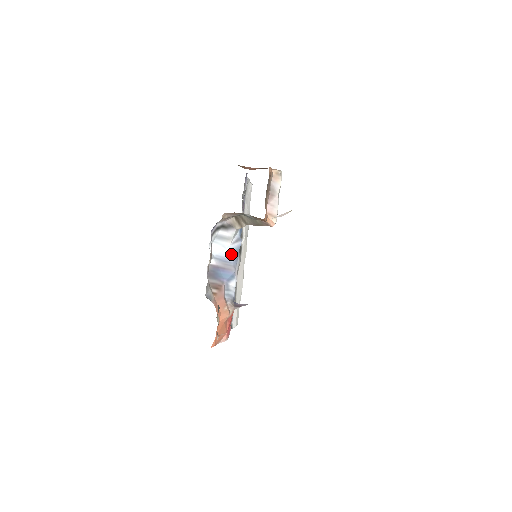
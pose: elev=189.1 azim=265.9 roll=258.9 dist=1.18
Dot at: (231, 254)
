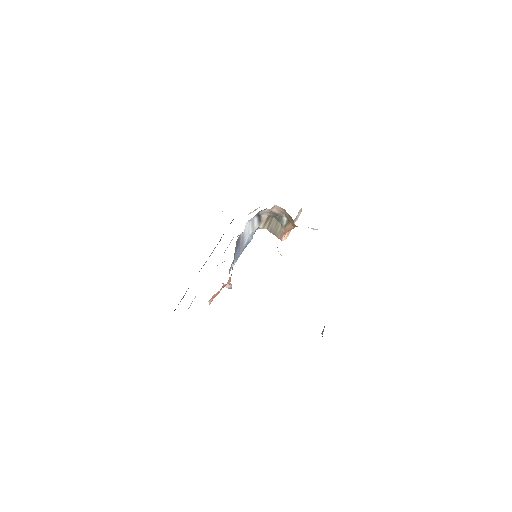
Dot at: (246, 241)
